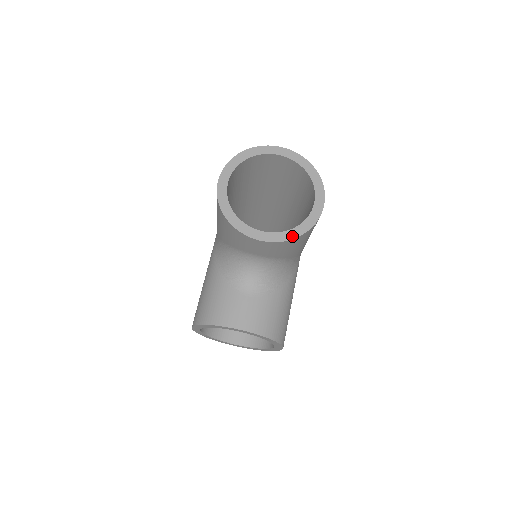
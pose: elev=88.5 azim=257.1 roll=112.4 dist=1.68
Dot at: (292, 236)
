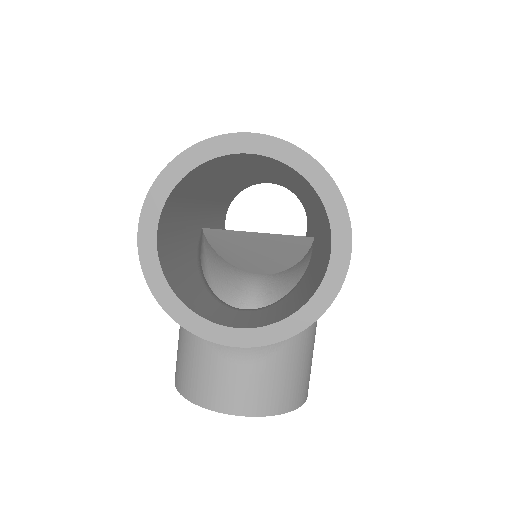
Dot at: (290, 331)
